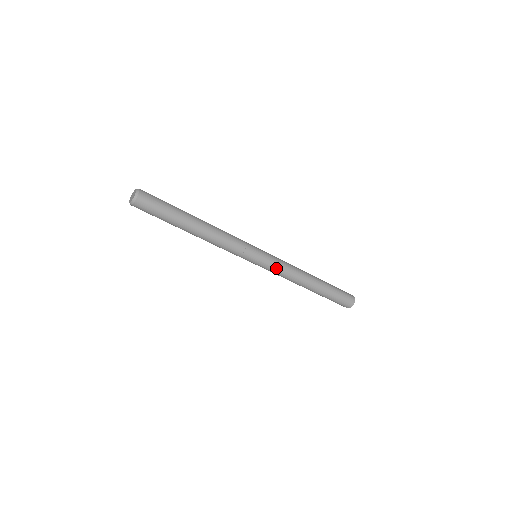
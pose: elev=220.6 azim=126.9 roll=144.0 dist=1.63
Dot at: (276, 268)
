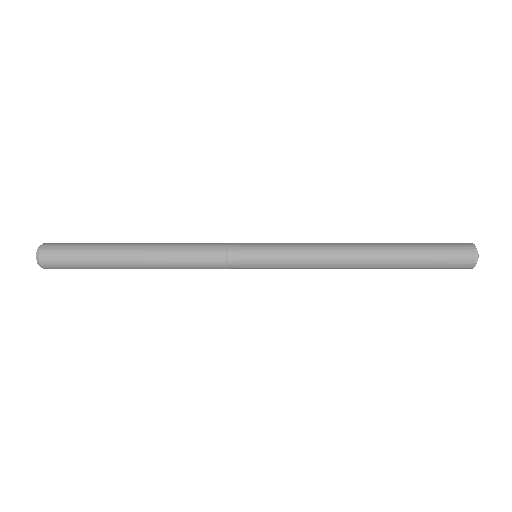
Dot at: (293, 256)
